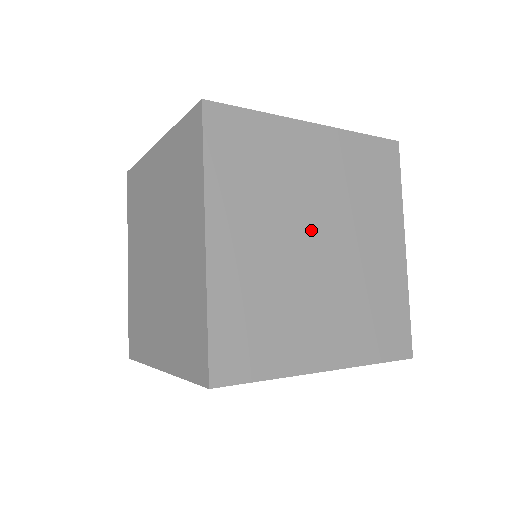
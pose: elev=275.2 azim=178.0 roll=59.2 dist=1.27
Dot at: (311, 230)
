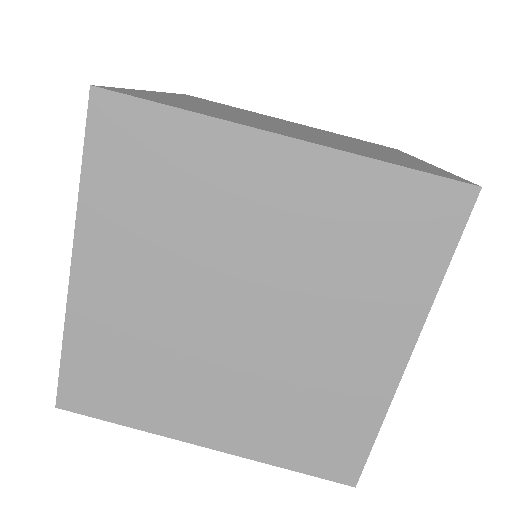
Dot at: occluded
